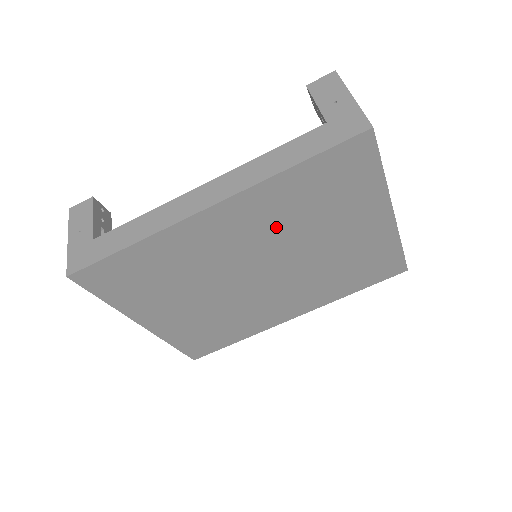
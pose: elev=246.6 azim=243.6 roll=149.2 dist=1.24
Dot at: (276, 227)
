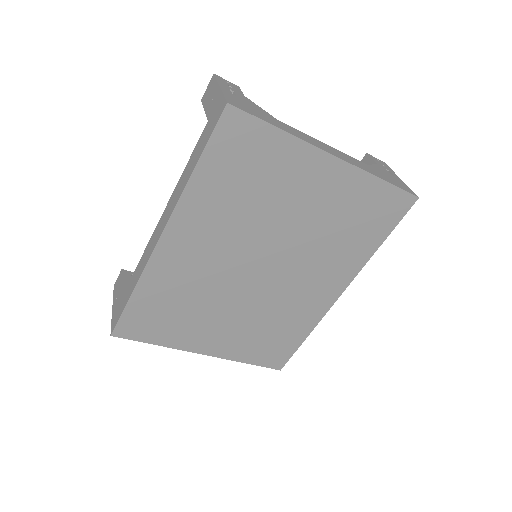
Dot at: (231, 225)
